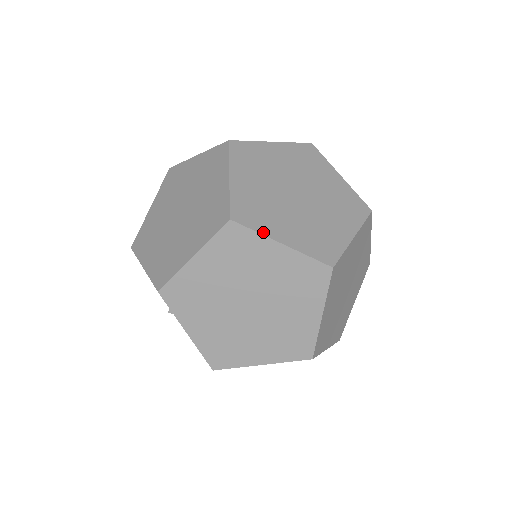
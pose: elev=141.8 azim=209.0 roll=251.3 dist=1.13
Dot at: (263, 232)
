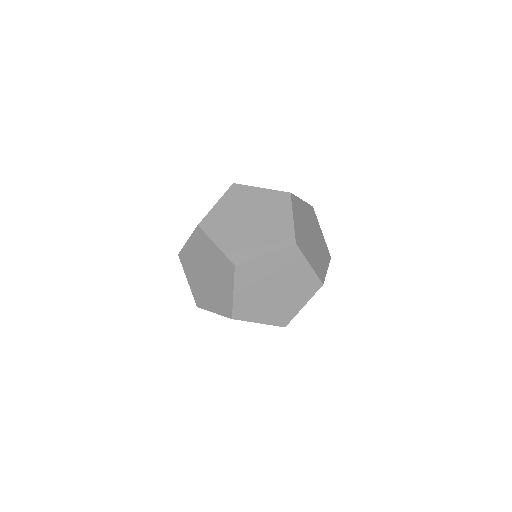
Dot at: (253, 257)
